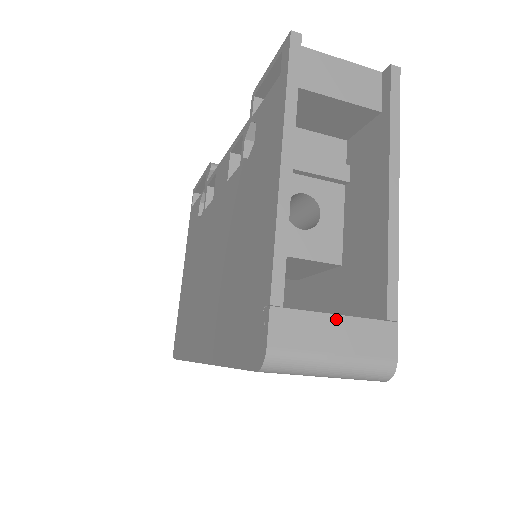
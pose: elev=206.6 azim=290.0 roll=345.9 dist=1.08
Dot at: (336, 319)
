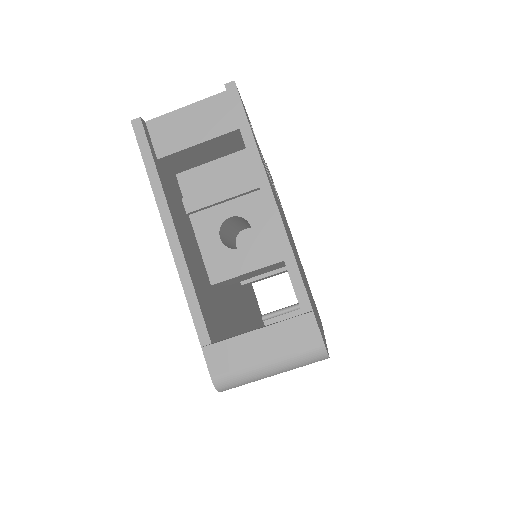
Dot at: (257, 333)
